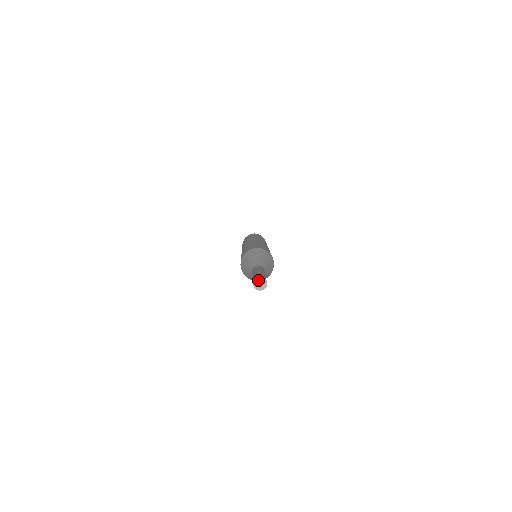
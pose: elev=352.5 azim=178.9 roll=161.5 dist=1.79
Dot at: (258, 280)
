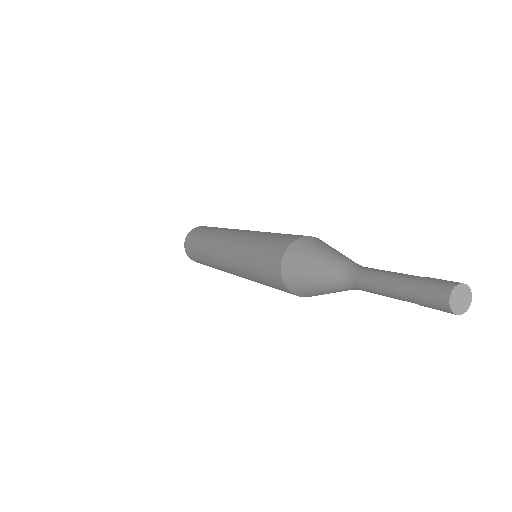
Dot at: (458, 291)
